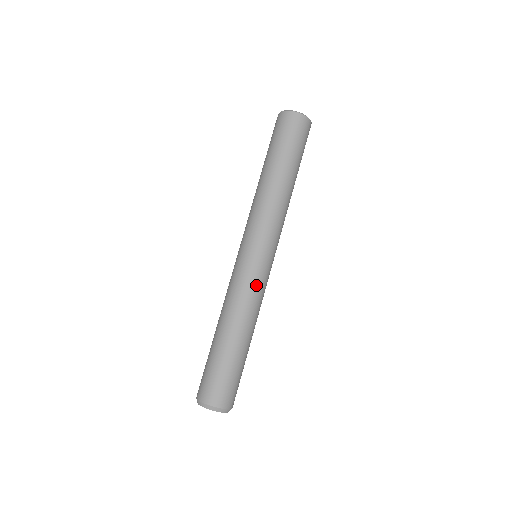
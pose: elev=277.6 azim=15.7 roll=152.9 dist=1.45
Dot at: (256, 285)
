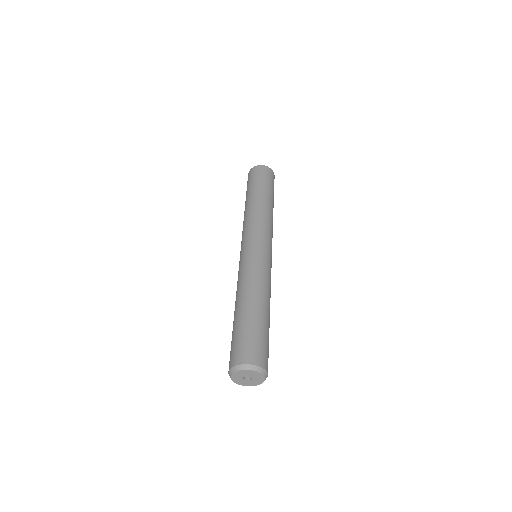
Dot at: occluded
